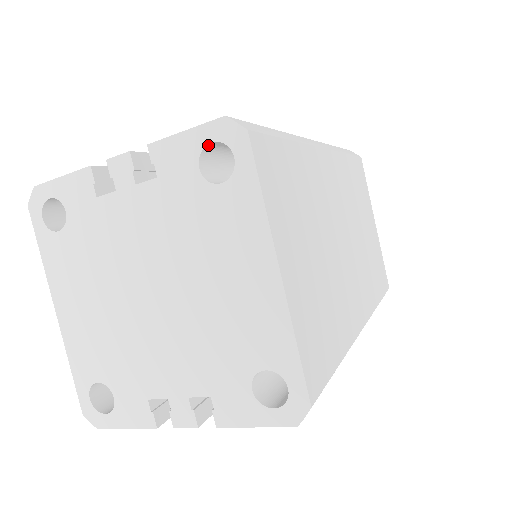
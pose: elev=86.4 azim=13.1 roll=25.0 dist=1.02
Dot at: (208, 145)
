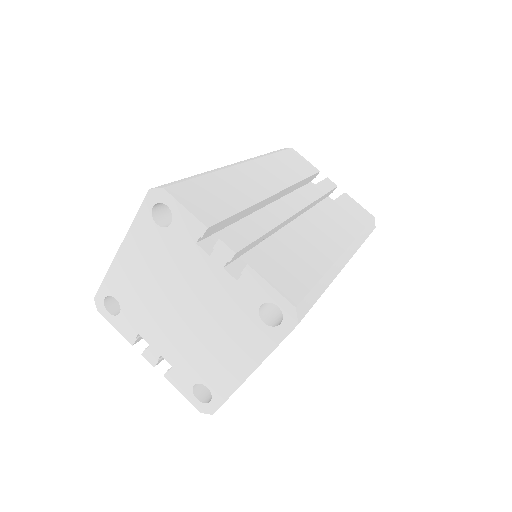
Dot at: (275, 303)
